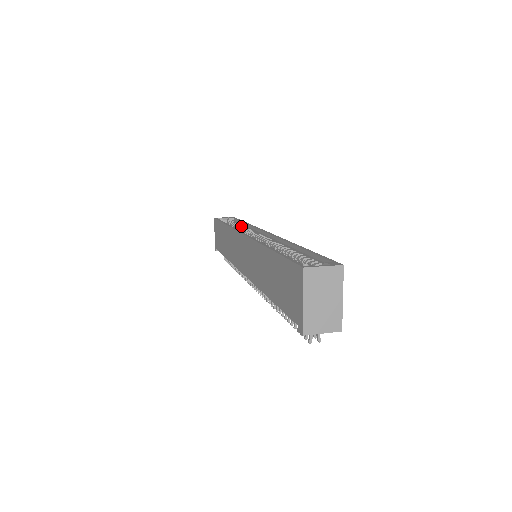
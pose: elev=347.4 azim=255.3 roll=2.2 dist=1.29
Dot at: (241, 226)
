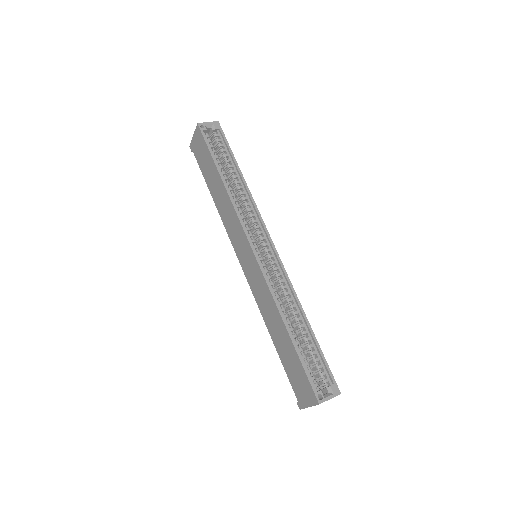
Dot at: (237, 182)
